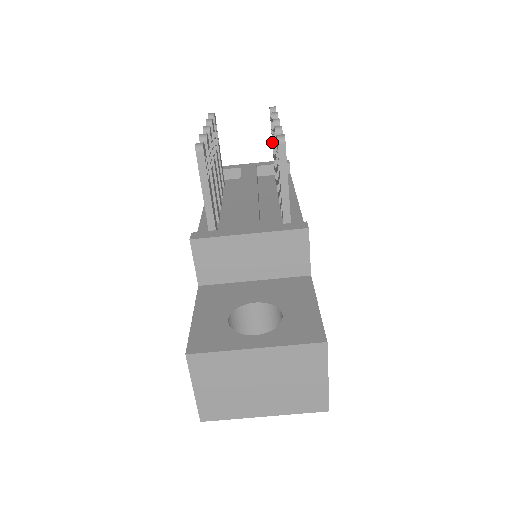
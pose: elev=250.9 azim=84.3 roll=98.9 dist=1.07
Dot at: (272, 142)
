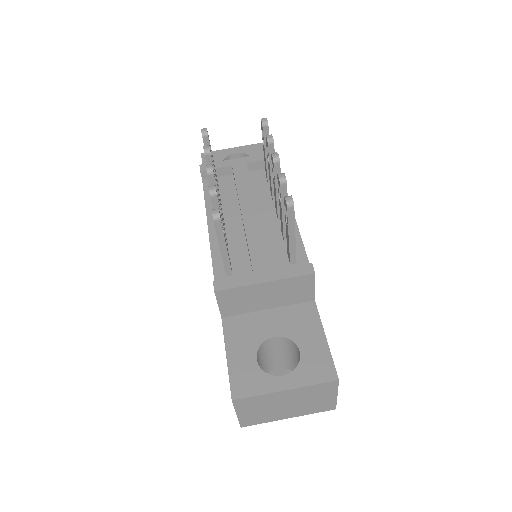
Dot at: (264, 150)
